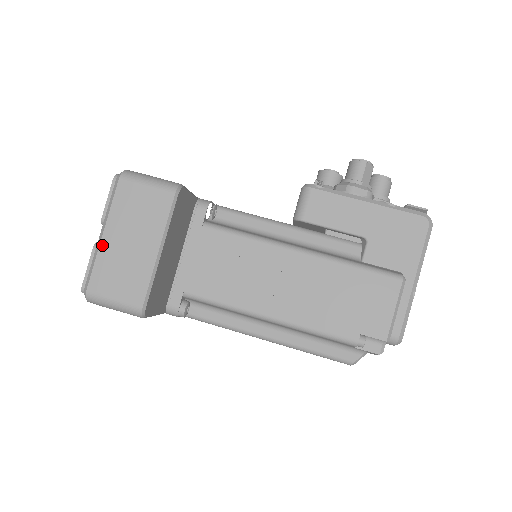
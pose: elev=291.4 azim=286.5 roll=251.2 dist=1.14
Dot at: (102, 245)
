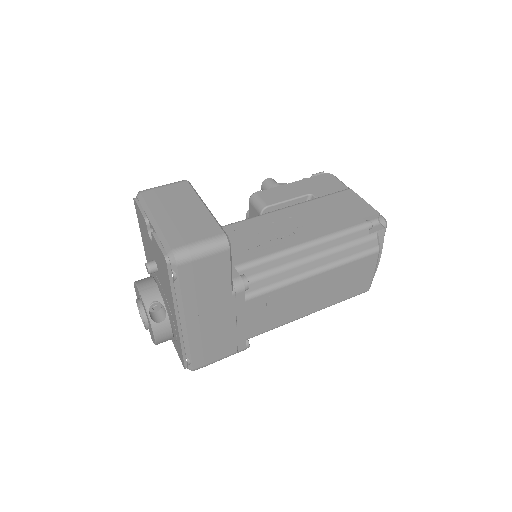
Dot at: (160, 223)
